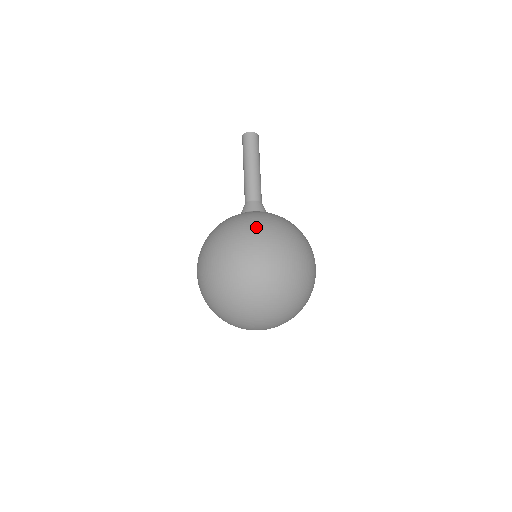
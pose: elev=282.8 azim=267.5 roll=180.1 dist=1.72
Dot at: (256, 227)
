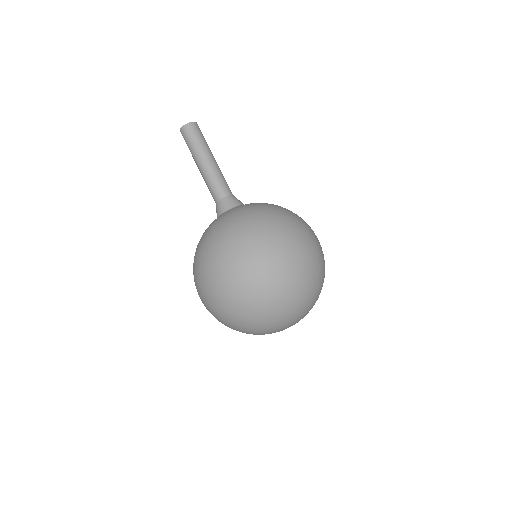
Dot at: (247, 228)
